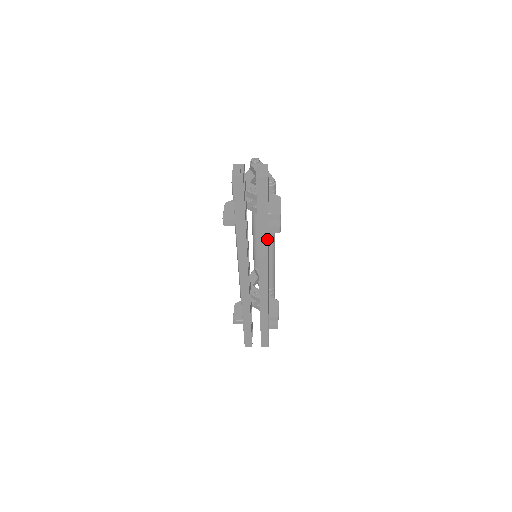
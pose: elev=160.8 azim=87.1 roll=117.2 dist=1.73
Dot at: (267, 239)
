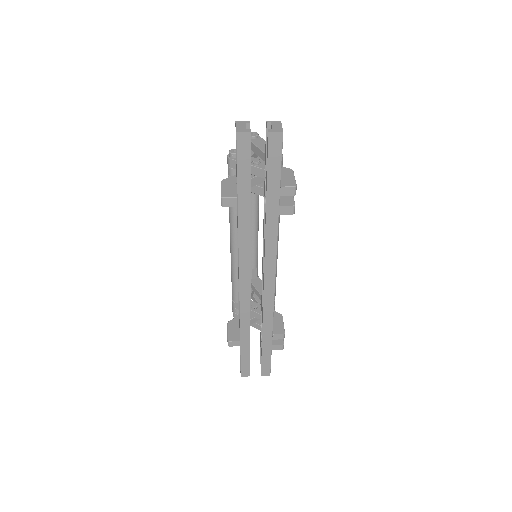
Dot at: (277, 224)
